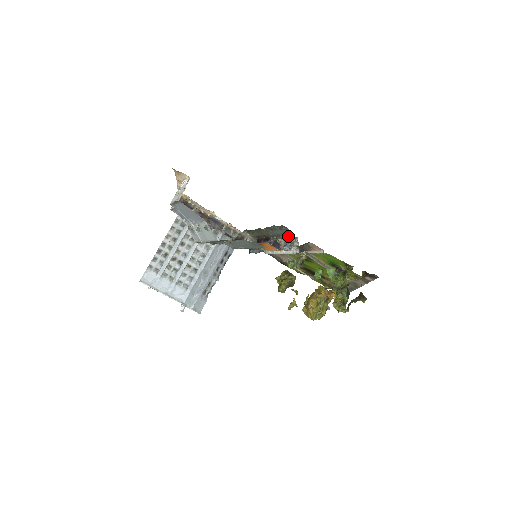
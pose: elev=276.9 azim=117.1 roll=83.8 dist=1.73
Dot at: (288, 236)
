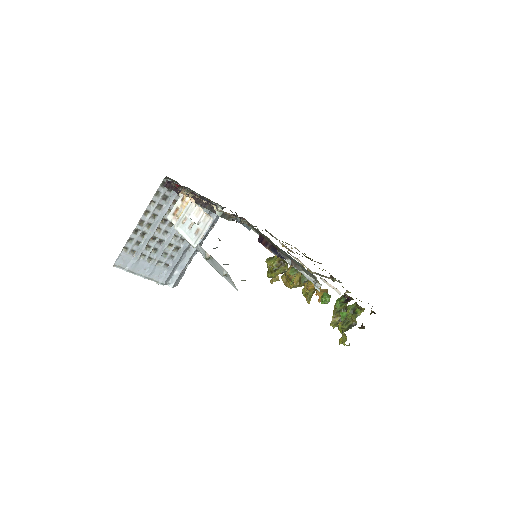
Dot at: (309, 275)
